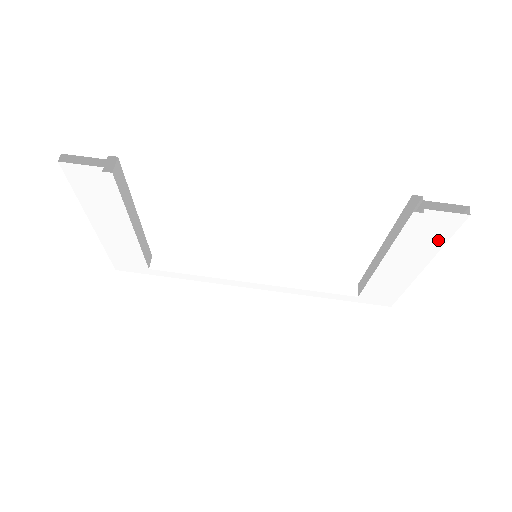
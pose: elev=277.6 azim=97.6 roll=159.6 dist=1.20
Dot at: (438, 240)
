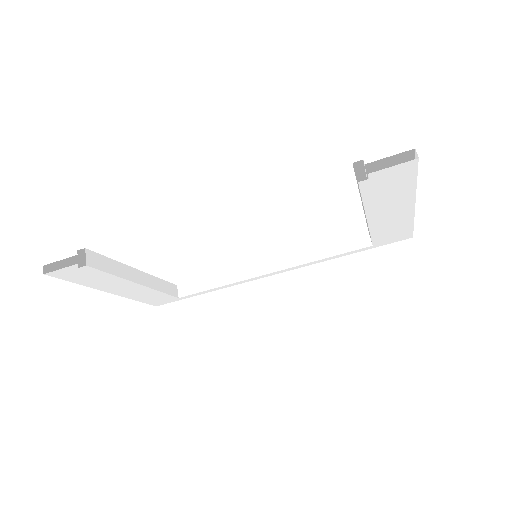
Dot at: (406, 185)
